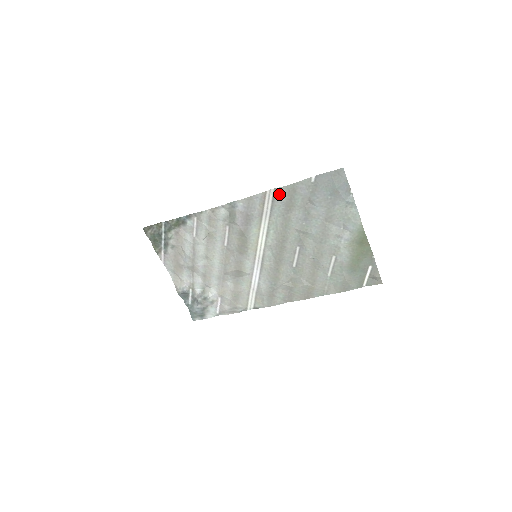
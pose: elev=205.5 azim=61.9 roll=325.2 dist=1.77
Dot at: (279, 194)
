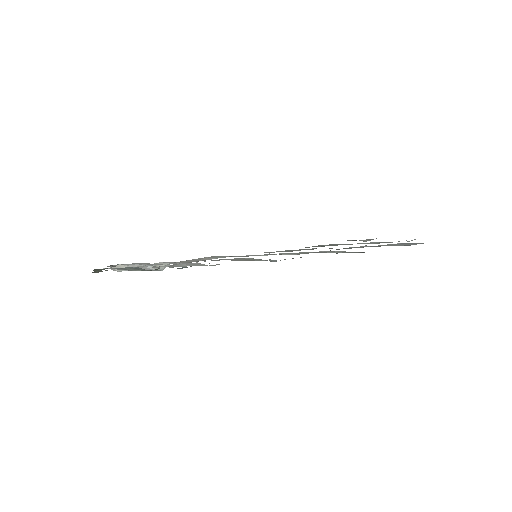
Dot at: occluded
